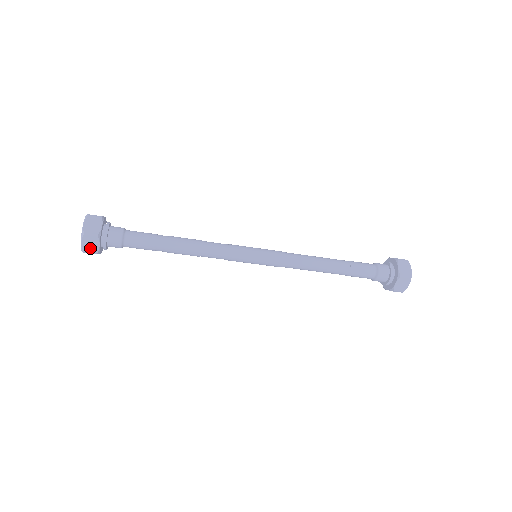
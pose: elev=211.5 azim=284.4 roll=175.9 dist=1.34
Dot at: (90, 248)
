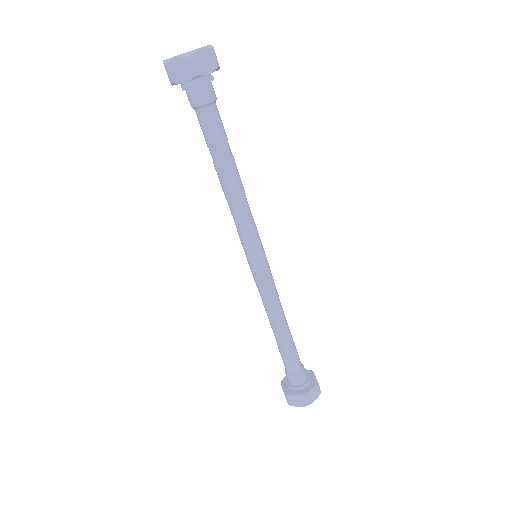
Dot at: (200, 63)
